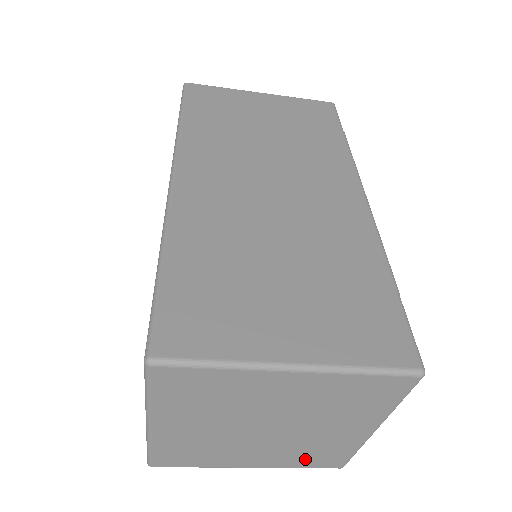
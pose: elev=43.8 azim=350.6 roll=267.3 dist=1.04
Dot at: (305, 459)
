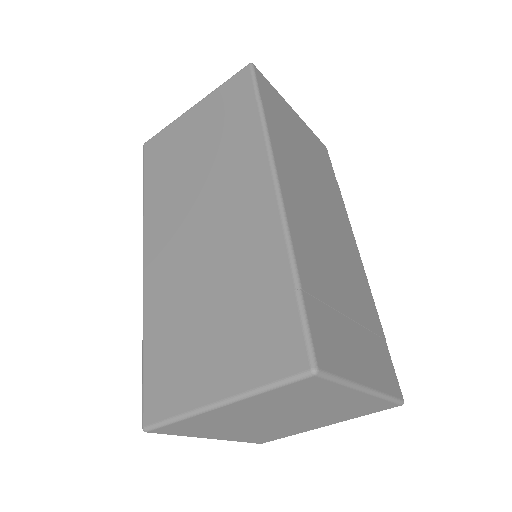
Dot at: (355, 413)
